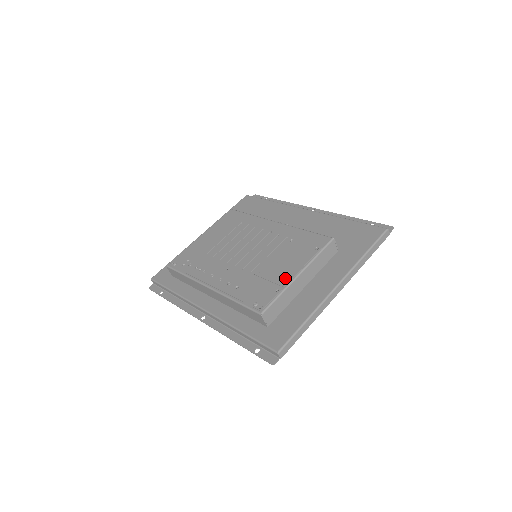
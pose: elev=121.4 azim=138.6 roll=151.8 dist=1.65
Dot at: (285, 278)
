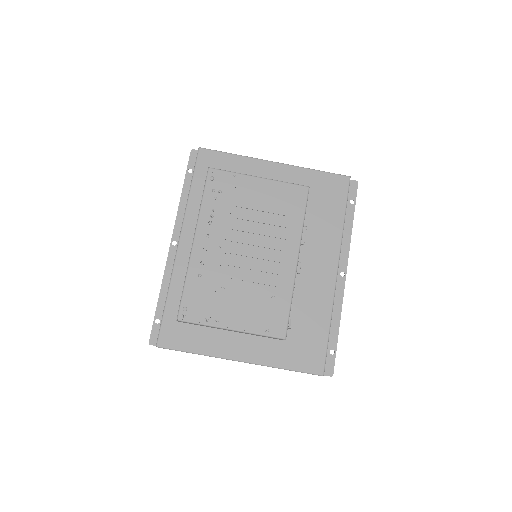
Dot at: (222, 320)
